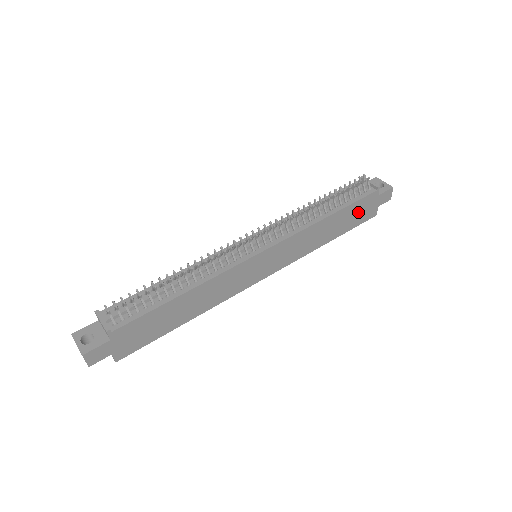
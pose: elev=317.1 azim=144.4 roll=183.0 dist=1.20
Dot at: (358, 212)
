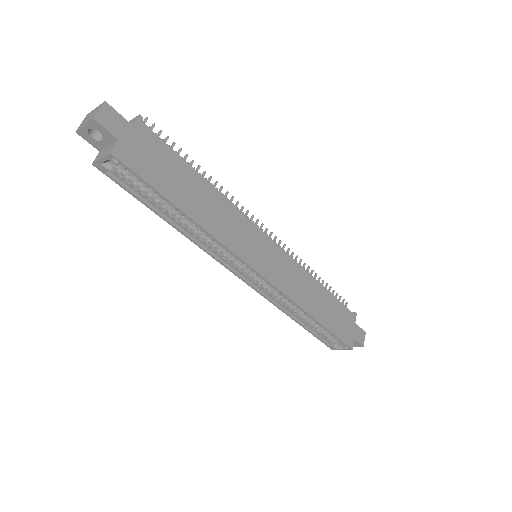
Dot at: (340, 319)
